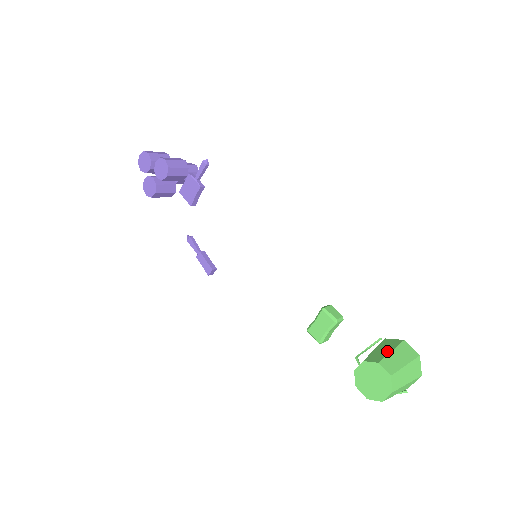
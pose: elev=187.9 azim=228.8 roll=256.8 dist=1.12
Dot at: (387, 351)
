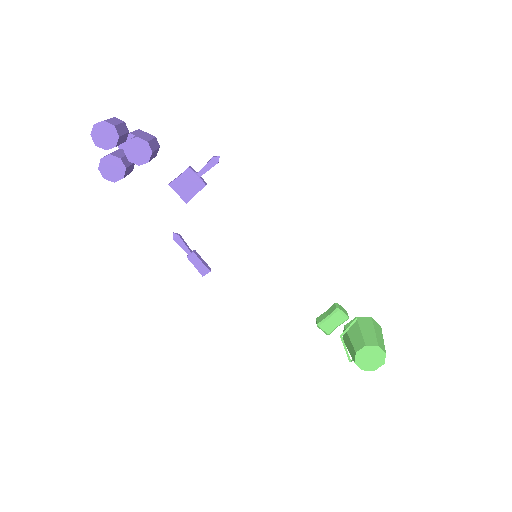
Dot at: (372, 332)
